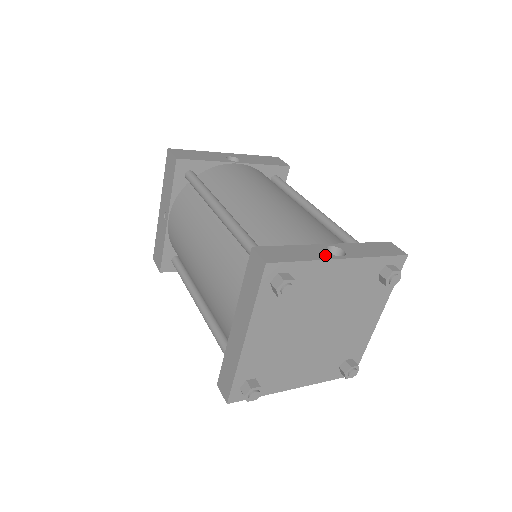
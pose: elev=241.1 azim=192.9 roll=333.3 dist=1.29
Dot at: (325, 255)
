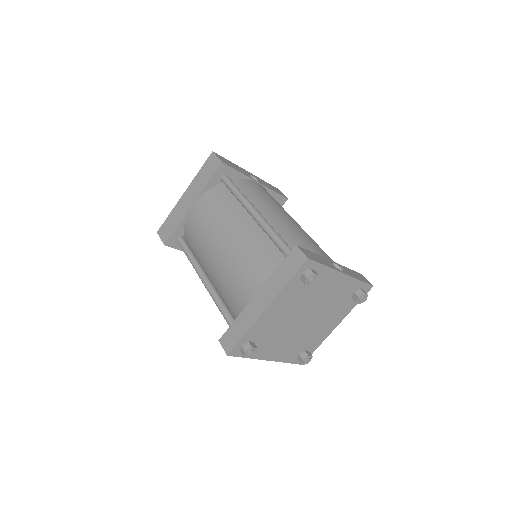
Dot at: (334, 267)
